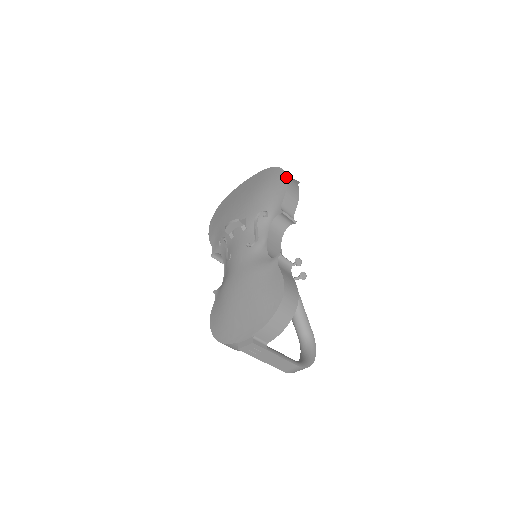
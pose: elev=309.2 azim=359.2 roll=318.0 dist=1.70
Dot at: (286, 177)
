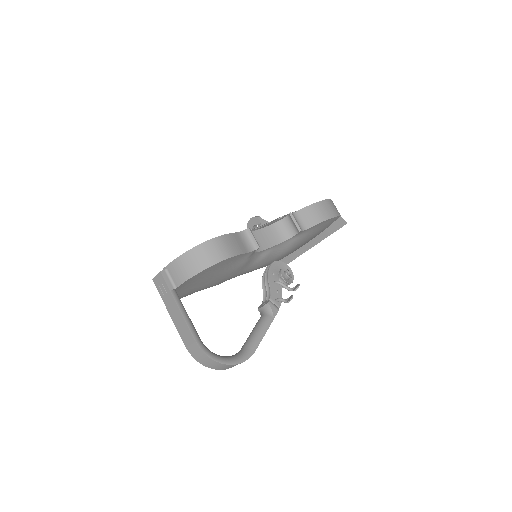
Dot at: occluded
